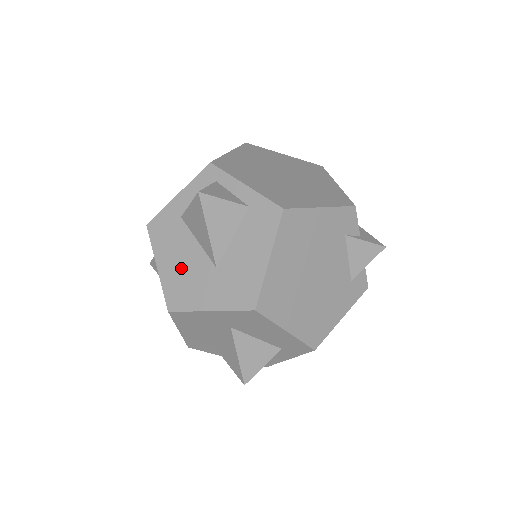
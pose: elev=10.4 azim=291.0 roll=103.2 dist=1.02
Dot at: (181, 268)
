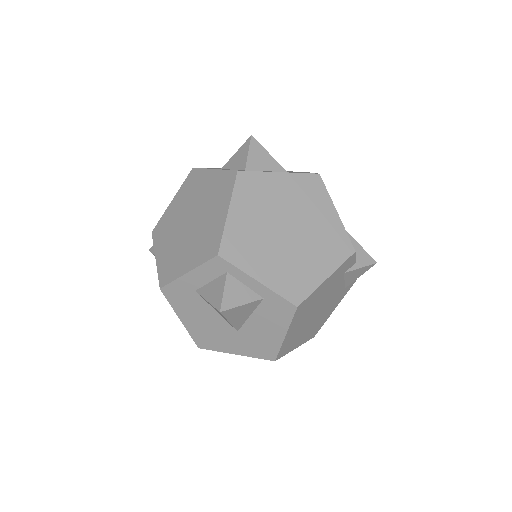
Dot at: (204, 325)
